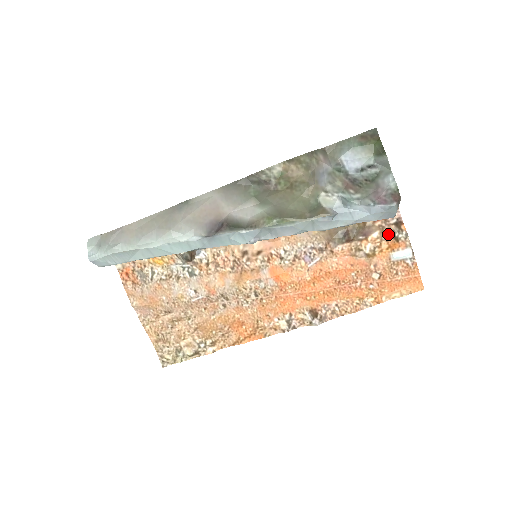
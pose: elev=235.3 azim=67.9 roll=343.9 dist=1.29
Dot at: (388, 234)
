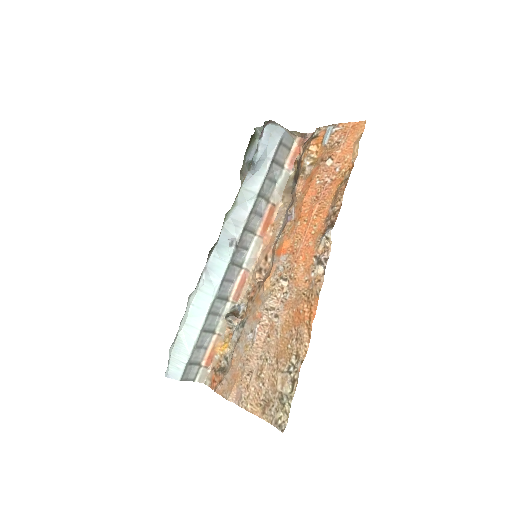
Dot at: (309, 143)
